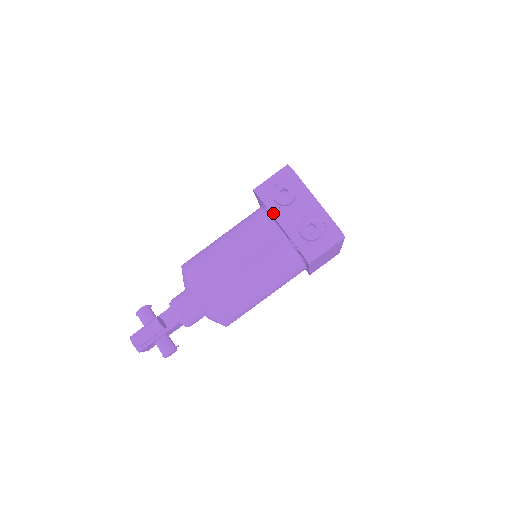
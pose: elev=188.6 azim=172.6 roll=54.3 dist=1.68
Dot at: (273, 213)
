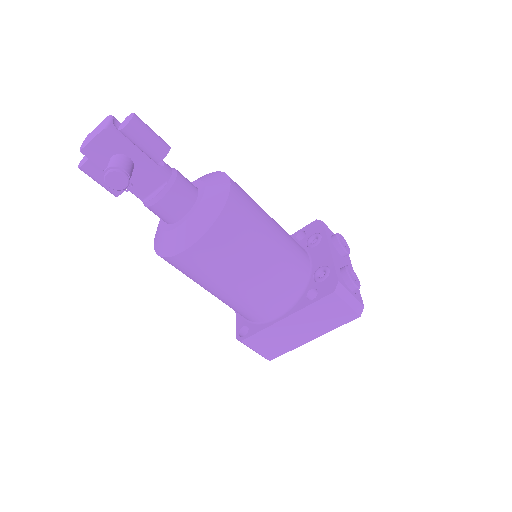
Dot at: (329, 240)
